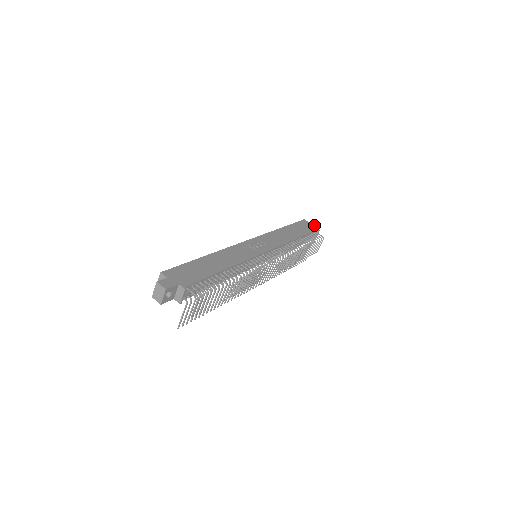
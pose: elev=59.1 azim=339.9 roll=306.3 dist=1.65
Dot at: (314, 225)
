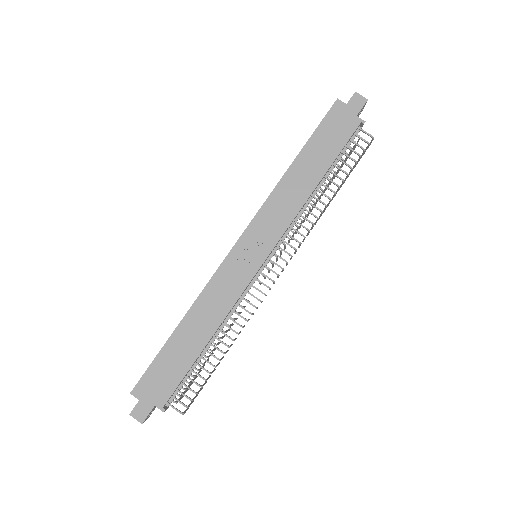
Dot at: (356, 109)
